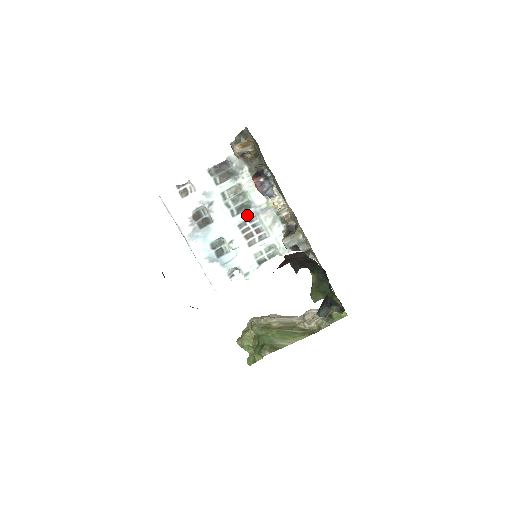
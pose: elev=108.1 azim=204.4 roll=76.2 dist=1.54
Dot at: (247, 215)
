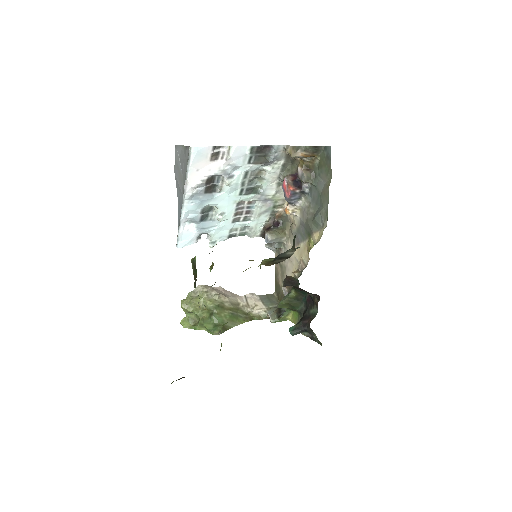
Dot at: (251, 198)
